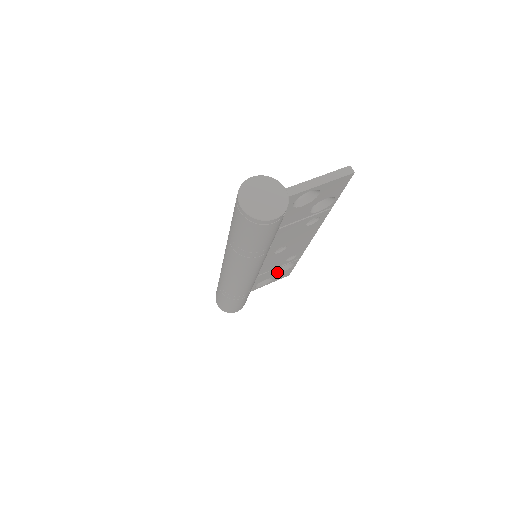
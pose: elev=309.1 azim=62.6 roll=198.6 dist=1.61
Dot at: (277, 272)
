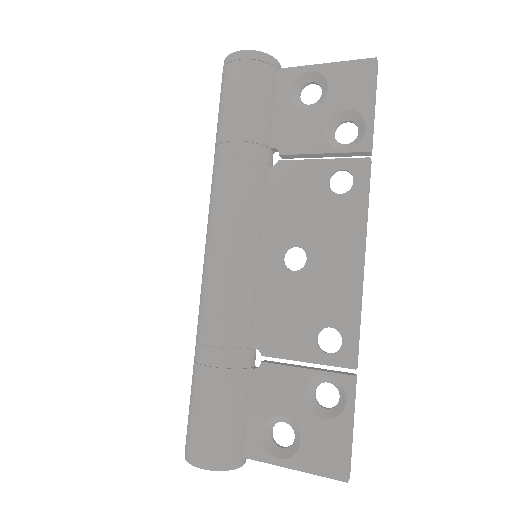
Dot at: (308, 406)
